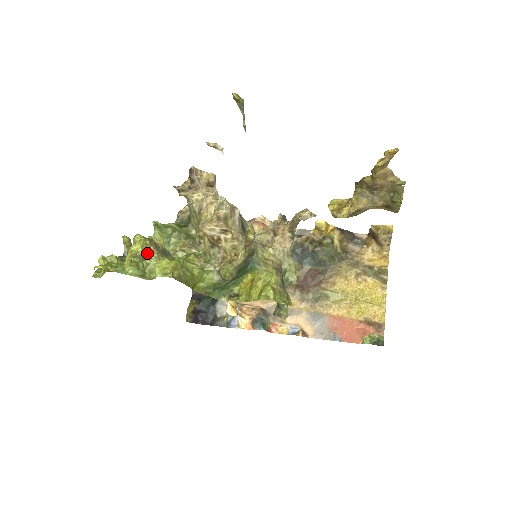
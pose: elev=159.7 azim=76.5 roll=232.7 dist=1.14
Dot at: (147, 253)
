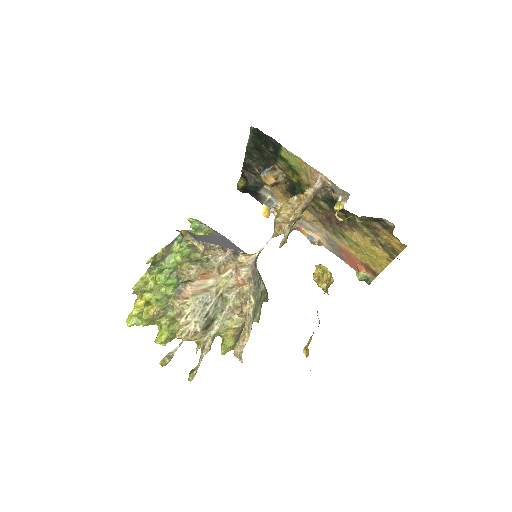
Dot at: (152, 321)
